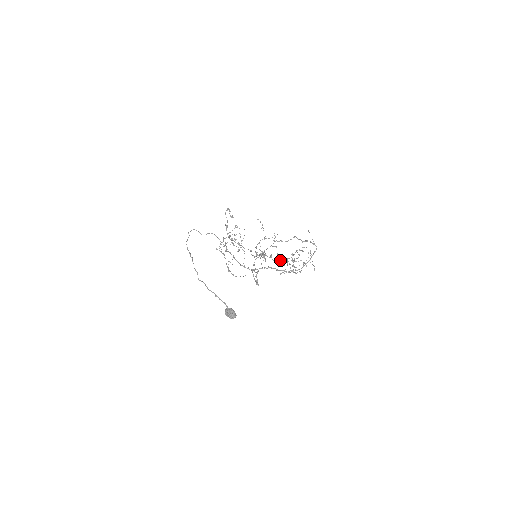
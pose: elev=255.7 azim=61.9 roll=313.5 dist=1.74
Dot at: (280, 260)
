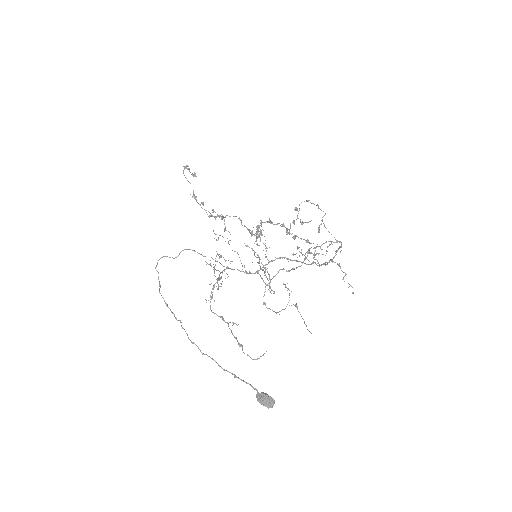
Dot at: (284, 226)
